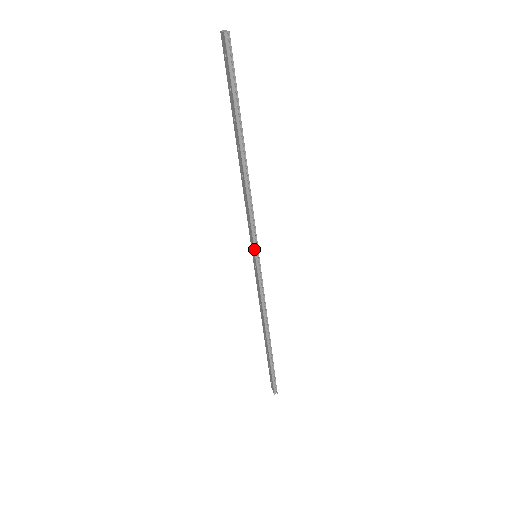
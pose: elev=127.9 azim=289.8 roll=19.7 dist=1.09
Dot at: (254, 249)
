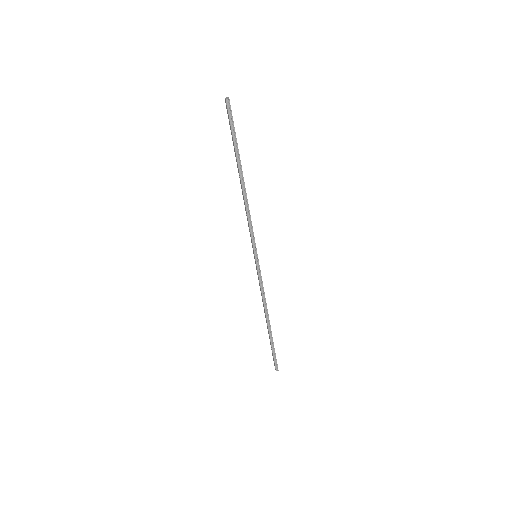
Dot at: (253, 250)
